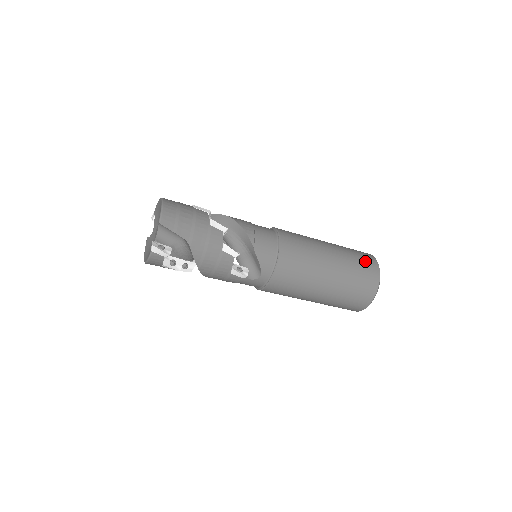
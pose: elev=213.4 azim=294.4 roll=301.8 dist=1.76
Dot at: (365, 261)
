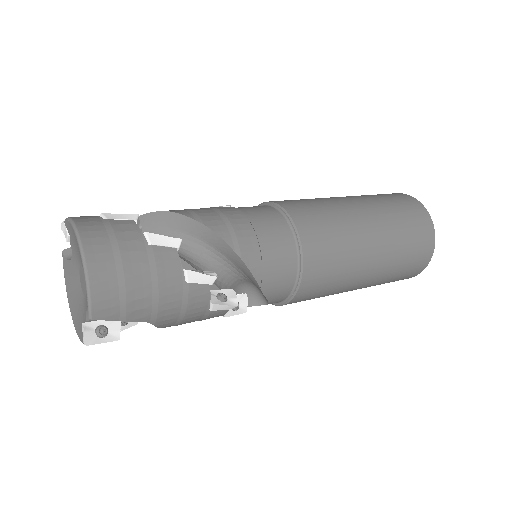
Dot at: (419, 237)
